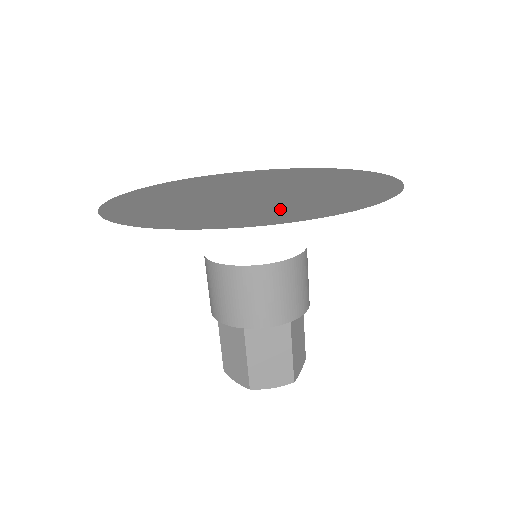
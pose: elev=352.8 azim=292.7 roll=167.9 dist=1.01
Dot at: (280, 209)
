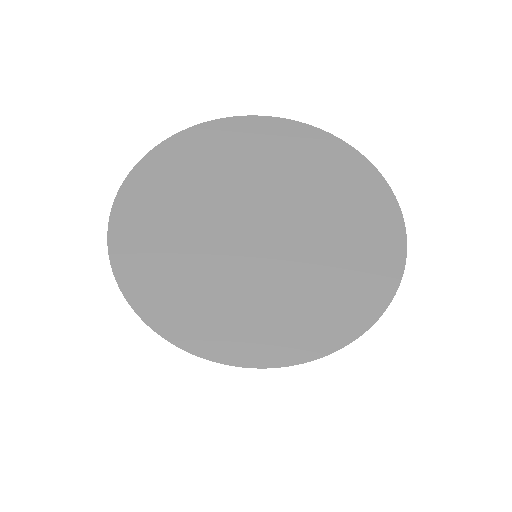
Dot at: (330, 296)
